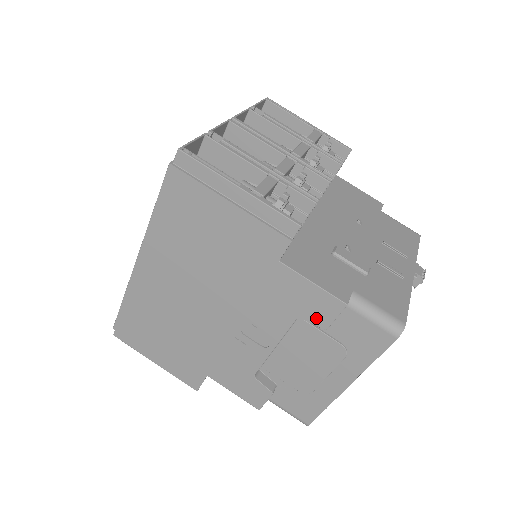
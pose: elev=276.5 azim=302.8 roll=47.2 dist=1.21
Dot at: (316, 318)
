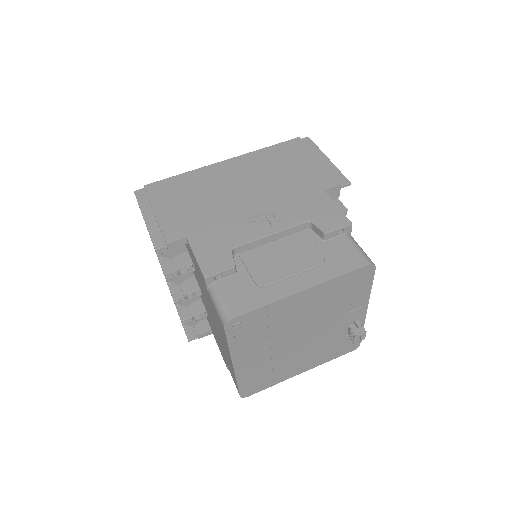
Dot at: (324, 225)
